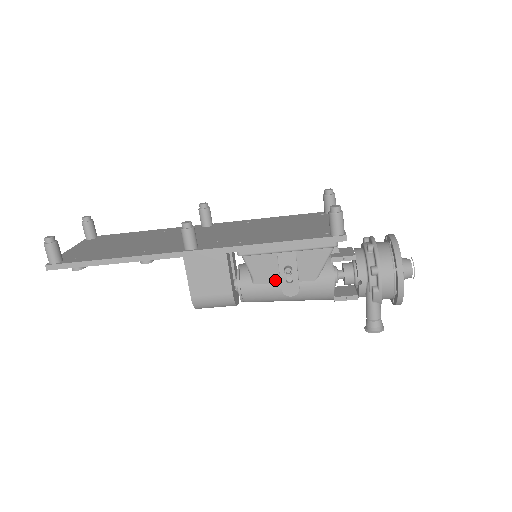
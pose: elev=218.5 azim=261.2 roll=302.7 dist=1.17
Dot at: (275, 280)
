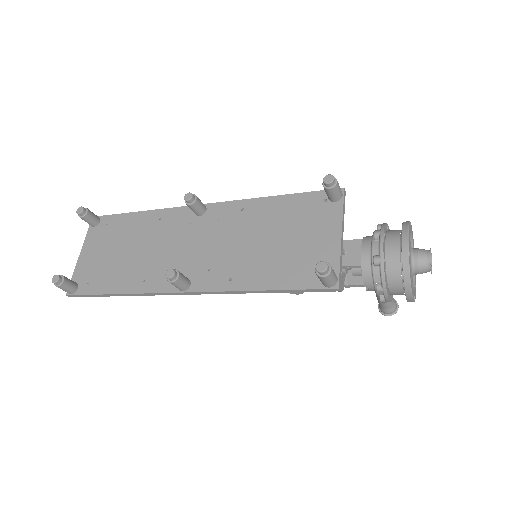
Dot at: occluded
